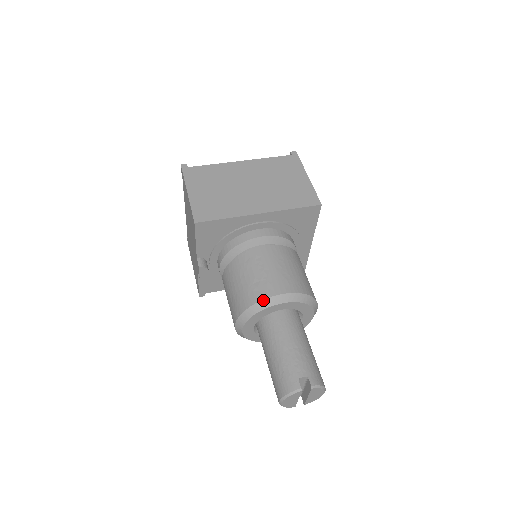
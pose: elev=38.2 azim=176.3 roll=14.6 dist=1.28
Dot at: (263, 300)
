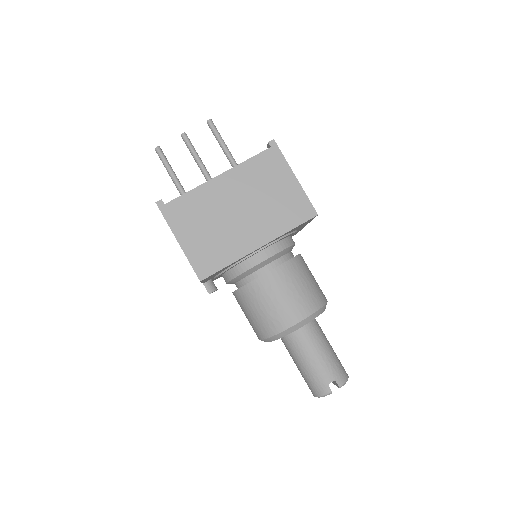
Dot at: (284, 331)
